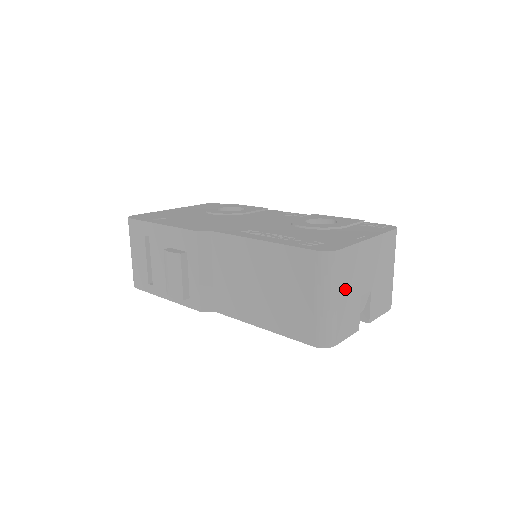
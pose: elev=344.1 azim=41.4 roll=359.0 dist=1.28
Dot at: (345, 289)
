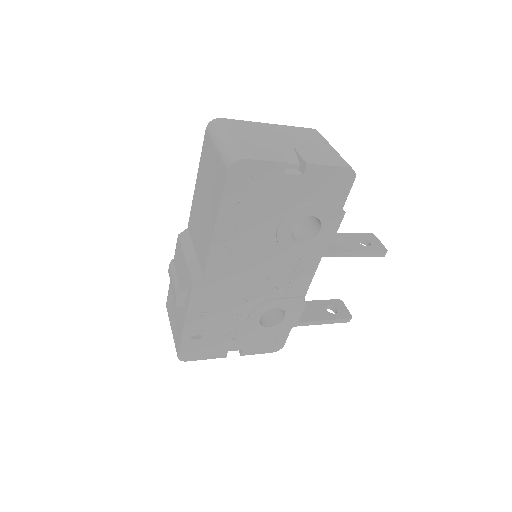
Dot at: (243, 136)
